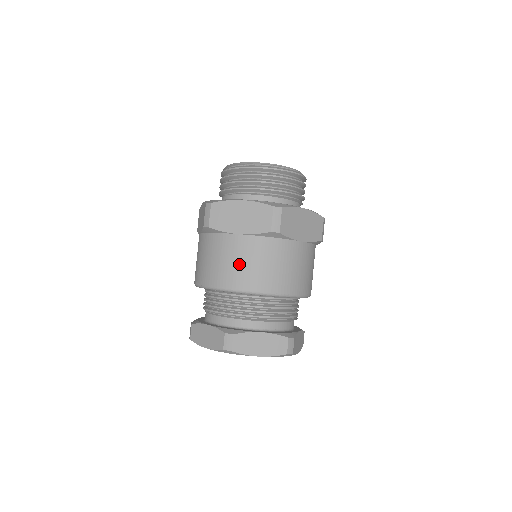
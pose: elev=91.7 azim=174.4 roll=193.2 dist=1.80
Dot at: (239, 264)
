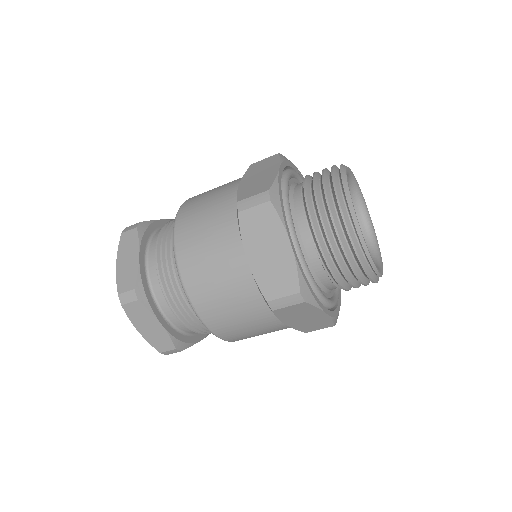
Dot at: (253, 334)
